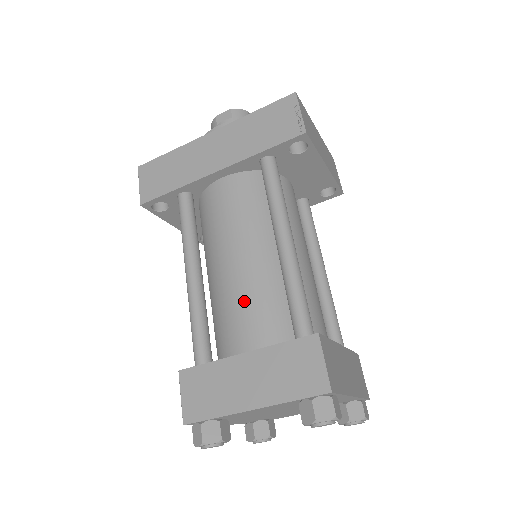
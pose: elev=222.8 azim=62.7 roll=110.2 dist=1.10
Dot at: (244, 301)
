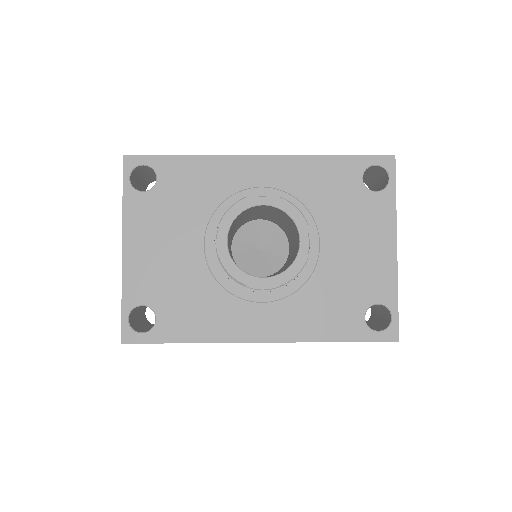
Dot at: occluded
